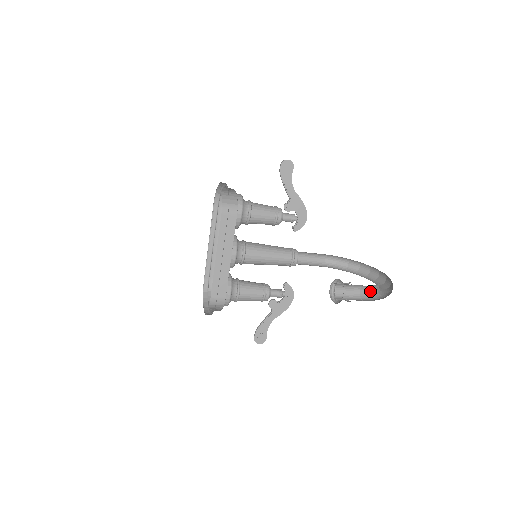
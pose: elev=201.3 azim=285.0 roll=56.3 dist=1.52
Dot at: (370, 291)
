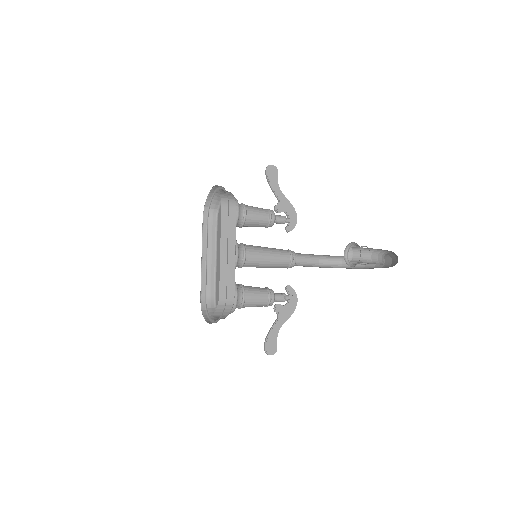
Dot at: (379, 260)
